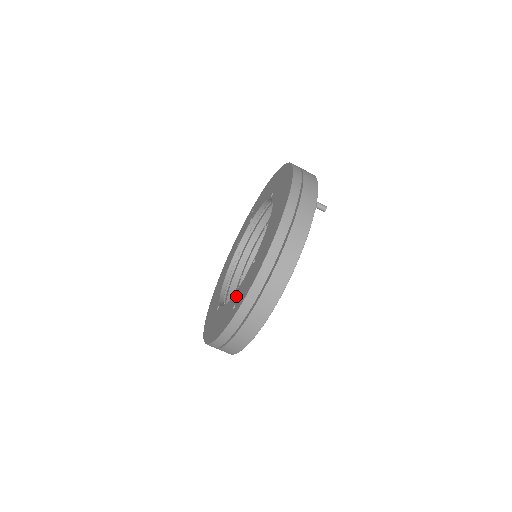
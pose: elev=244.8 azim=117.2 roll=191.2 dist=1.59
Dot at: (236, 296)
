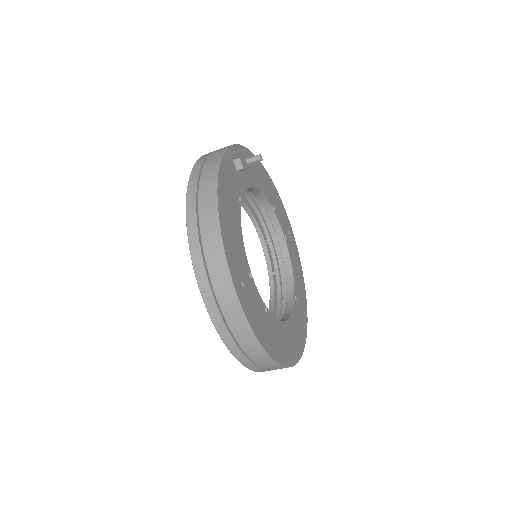
Dot at: occluded
